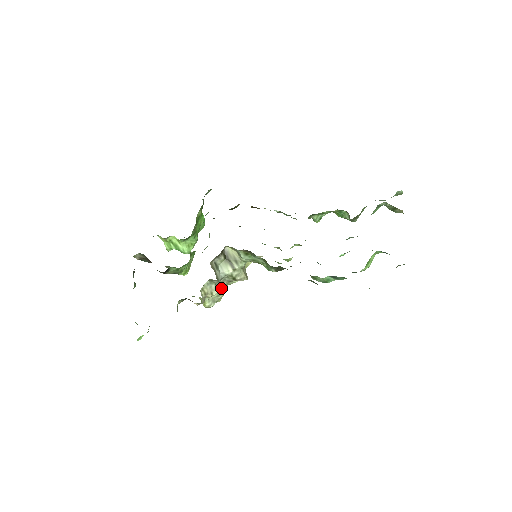
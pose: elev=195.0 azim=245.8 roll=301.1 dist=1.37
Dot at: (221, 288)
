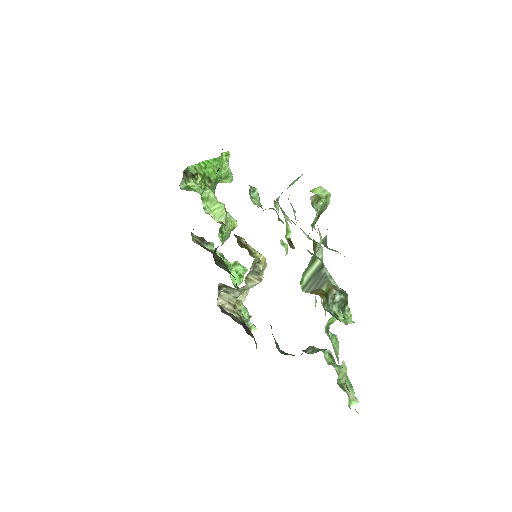
Dot at: occluded
